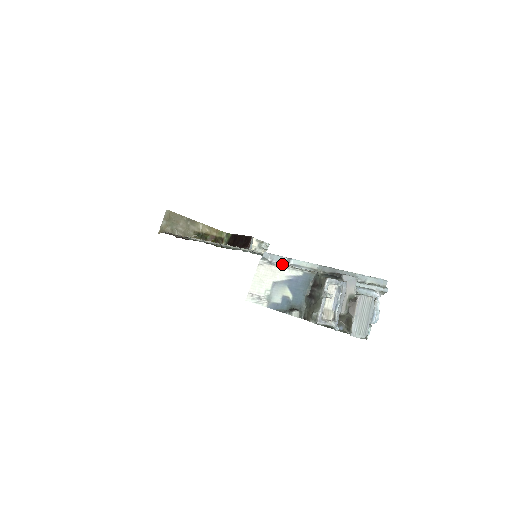
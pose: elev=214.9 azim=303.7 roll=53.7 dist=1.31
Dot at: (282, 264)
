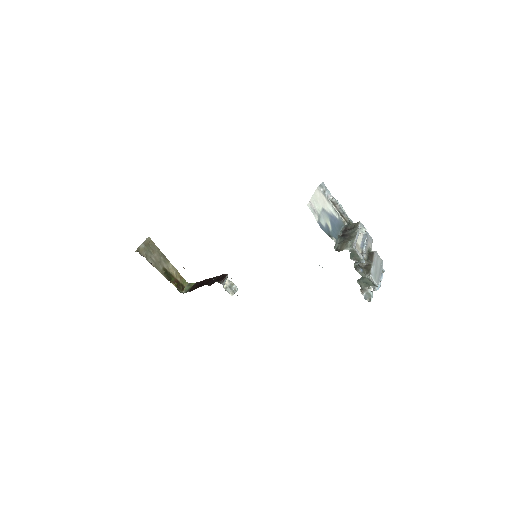
Dot at: (330, 200)
